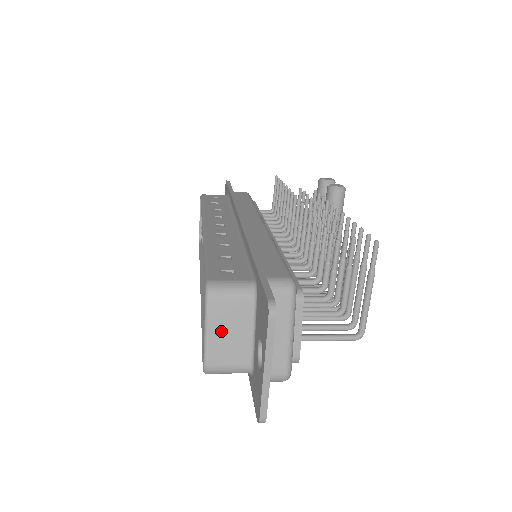
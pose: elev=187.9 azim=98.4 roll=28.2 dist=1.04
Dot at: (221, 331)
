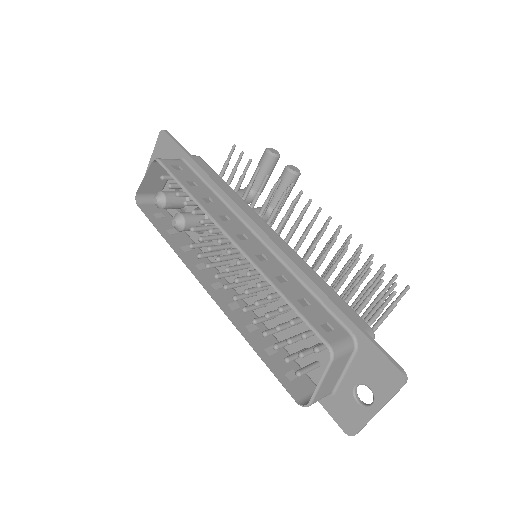
Dot at: (329, 379)
